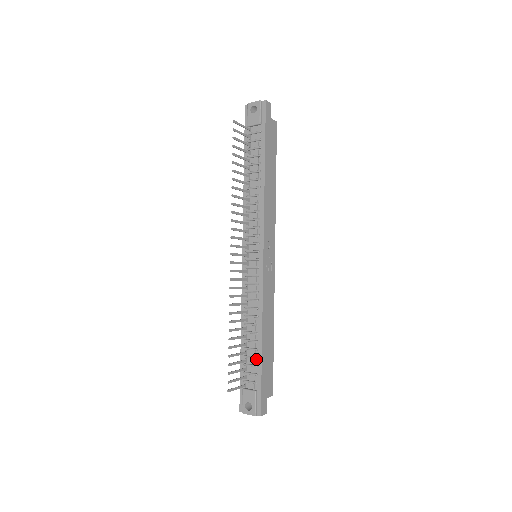
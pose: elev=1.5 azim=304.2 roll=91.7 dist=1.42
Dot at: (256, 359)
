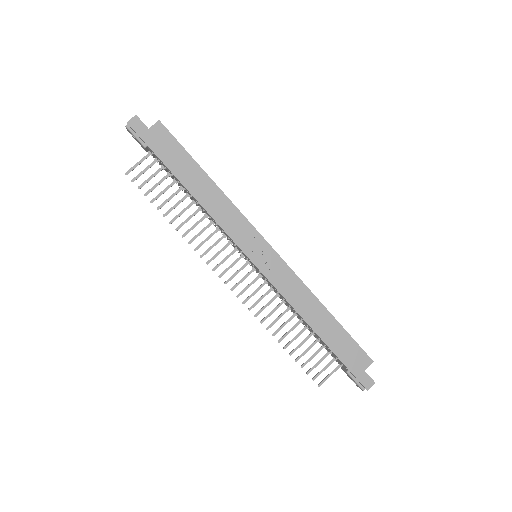
Dot at: (326, 346)
